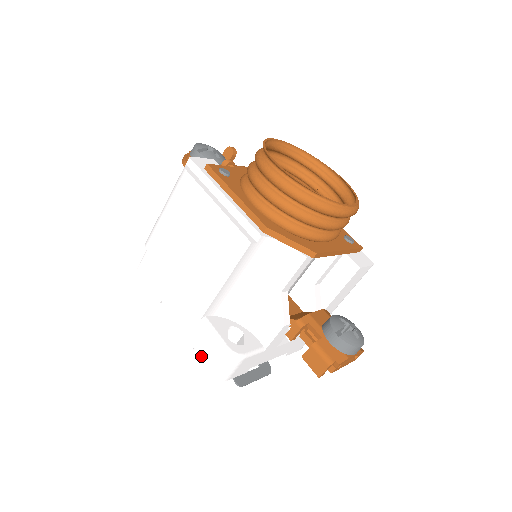
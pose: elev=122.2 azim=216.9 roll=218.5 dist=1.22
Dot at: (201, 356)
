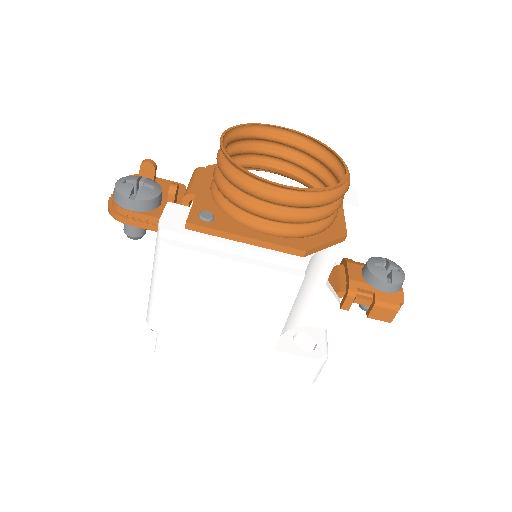
Dot at: (288, 380)
